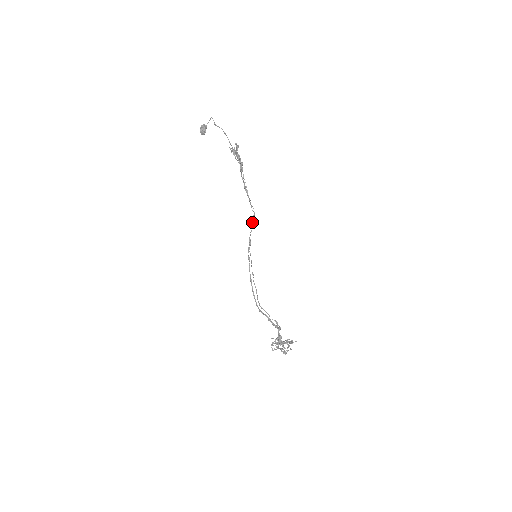
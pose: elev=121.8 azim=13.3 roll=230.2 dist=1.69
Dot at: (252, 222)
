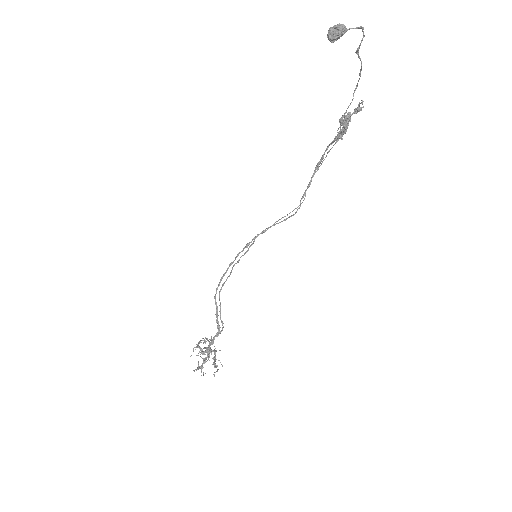
Dot at: (287, 215)
